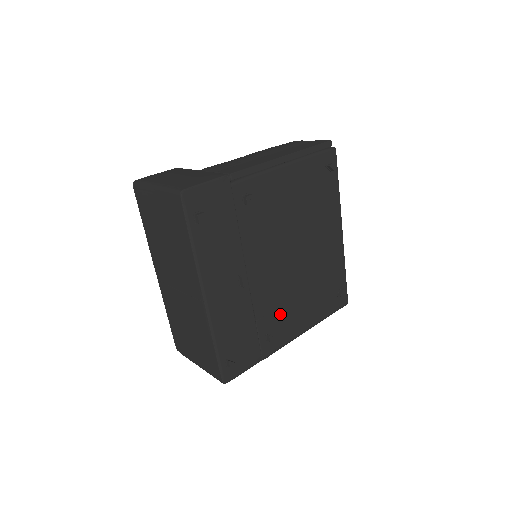
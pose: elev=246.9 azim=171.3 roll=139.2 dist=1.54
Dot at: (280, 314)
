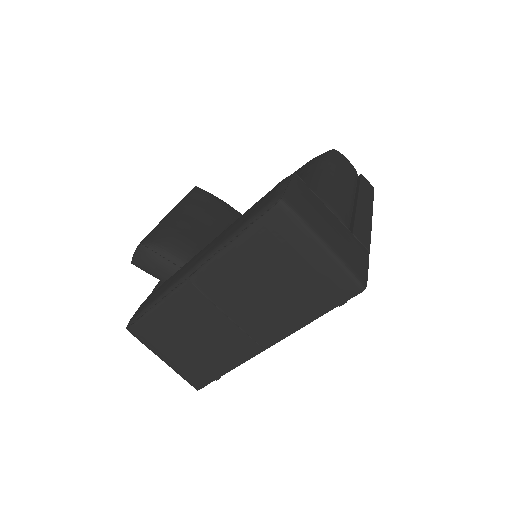
Dot at: occluded
